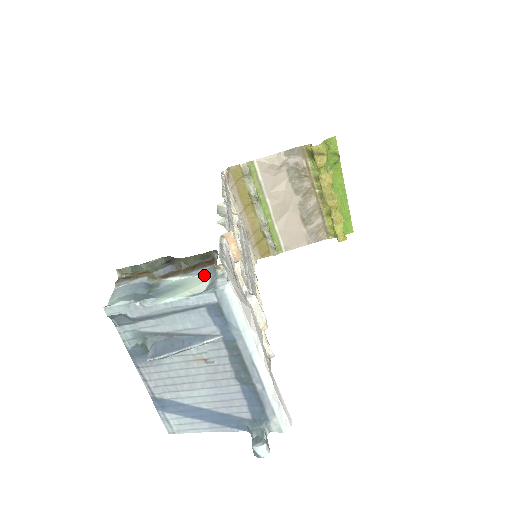
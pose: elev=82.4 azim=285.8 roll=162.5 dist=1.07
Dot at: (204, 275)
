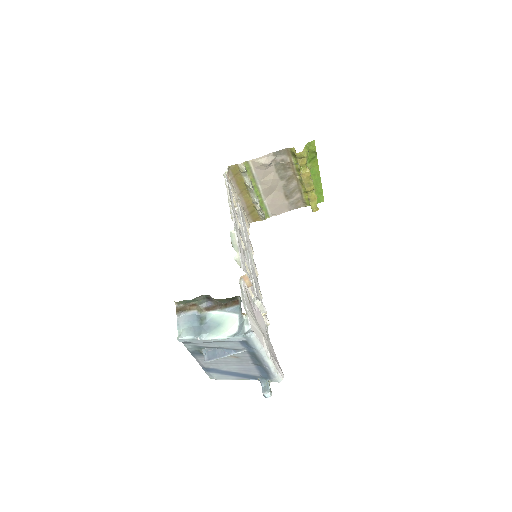
Dot at: (234, 314)
